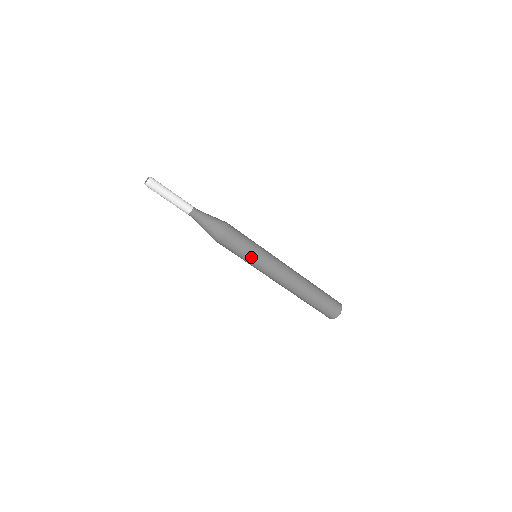
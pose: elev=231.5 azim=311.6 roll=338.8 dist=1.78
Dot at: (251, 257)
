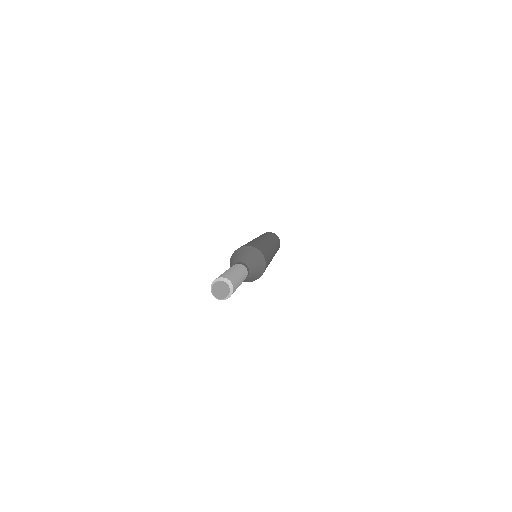
Dot at: occluded
